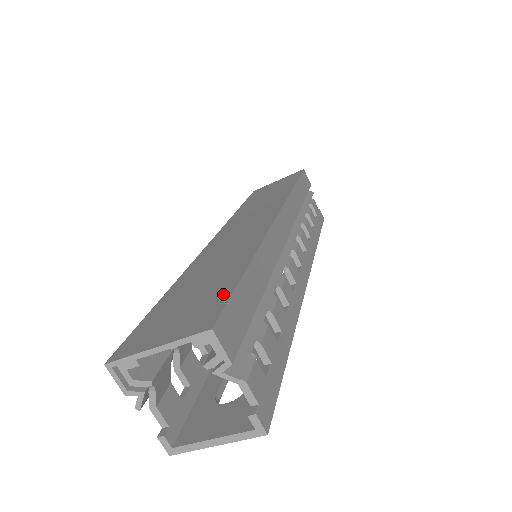
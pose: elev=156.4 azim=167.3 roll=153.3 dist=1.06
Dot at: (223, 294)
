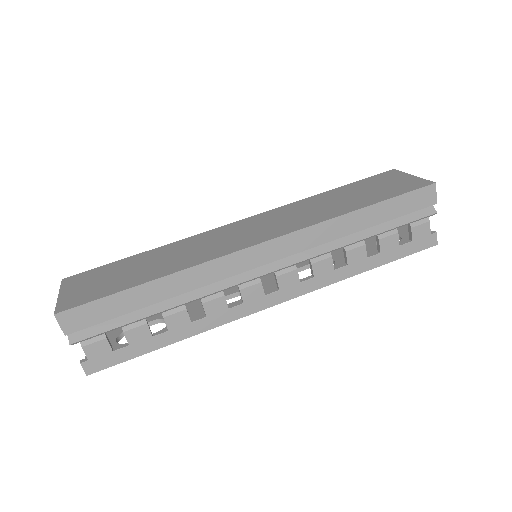
Dot at: (103, 293)
